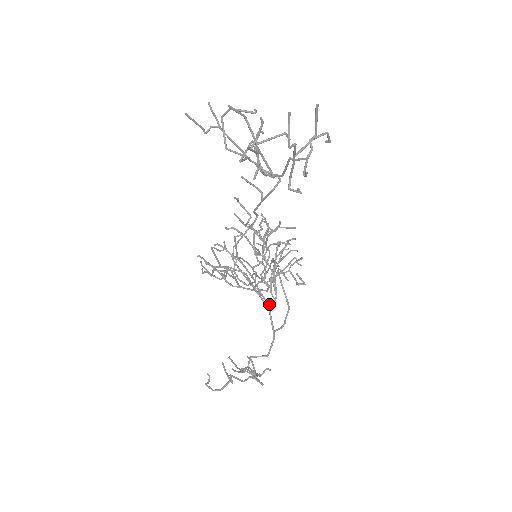
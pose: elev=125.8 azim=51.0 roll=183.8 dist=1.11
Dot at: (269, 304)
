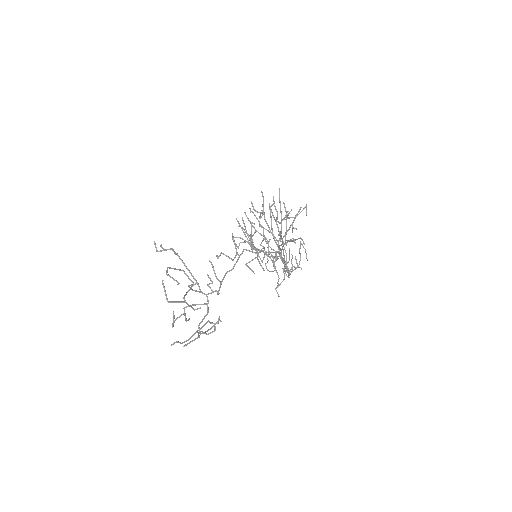
Dot at: occluded
